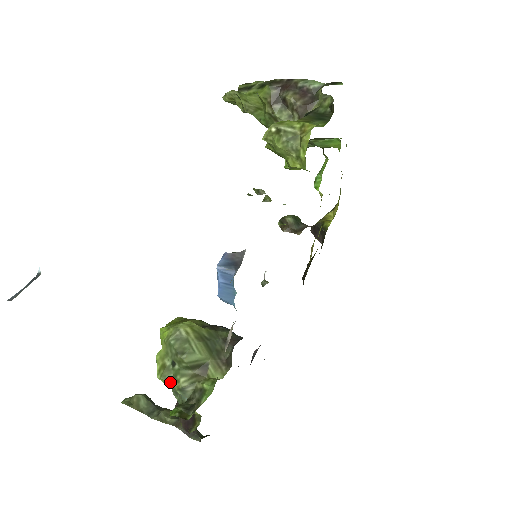
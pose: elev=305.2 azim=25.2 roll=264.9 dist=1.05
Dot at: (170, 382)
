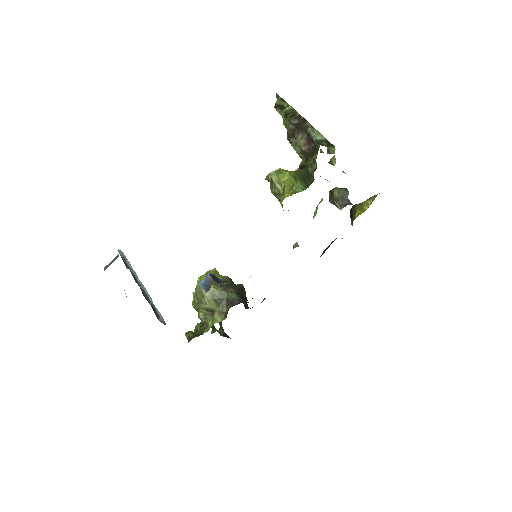
Dot at: (197, 311)
